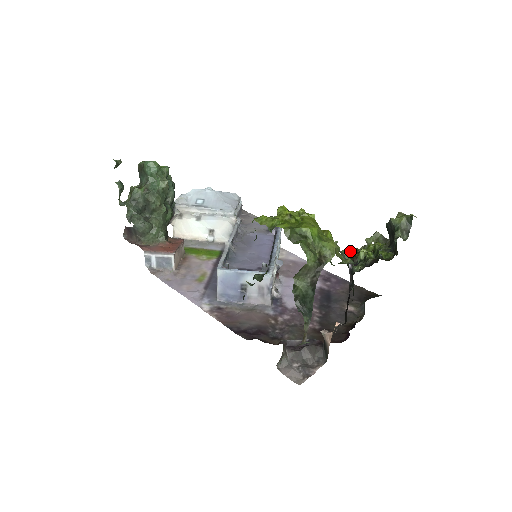
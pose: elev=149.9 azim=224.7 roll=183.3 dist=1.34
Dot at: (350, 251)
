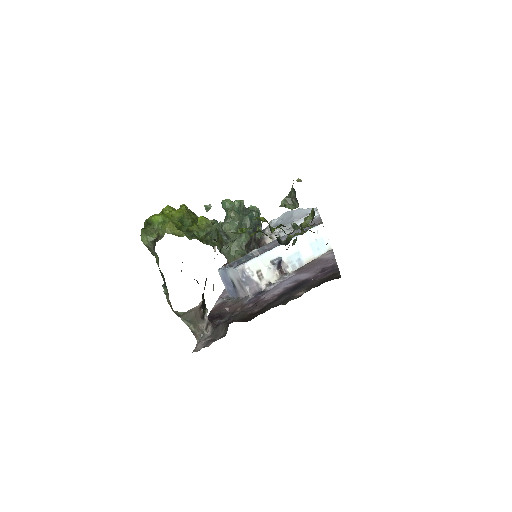
Dot at: occluded
